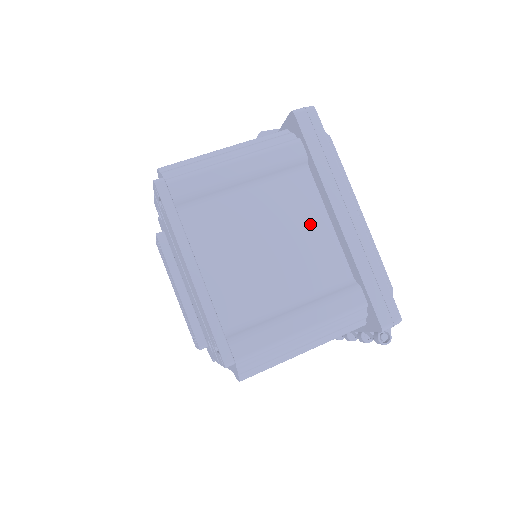
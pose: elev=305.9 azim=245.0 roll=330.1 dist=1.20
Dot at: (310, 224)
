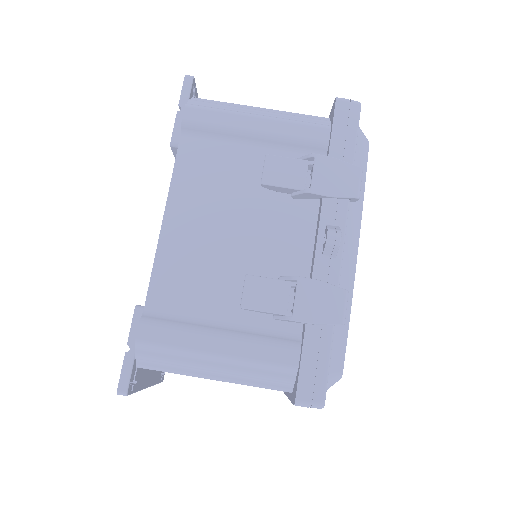
Dot at: occluded
